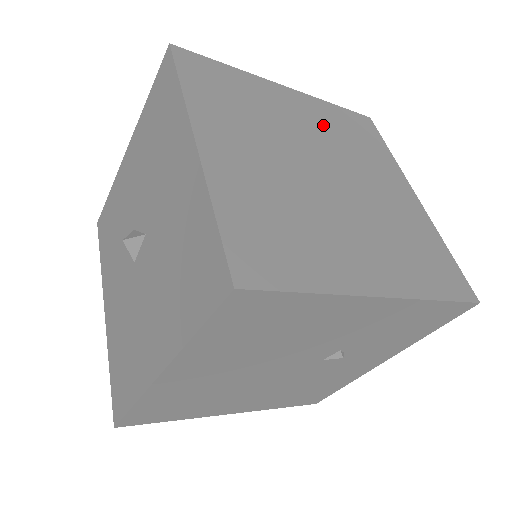
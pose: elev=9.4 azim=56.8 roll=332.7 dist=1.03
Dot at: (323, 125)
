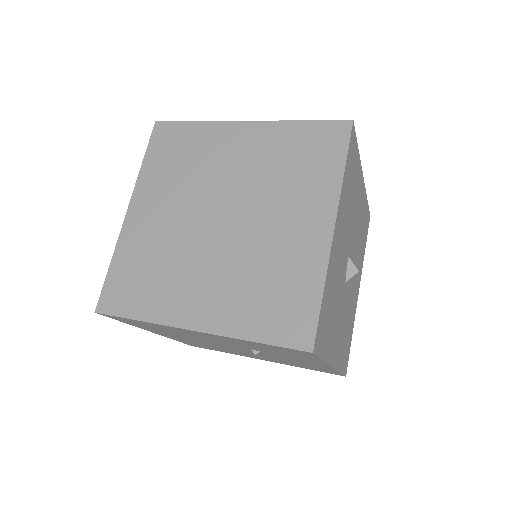
Dot at: (261, 158)
